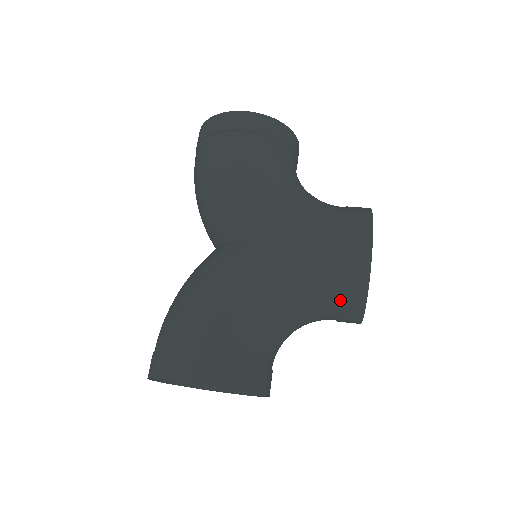
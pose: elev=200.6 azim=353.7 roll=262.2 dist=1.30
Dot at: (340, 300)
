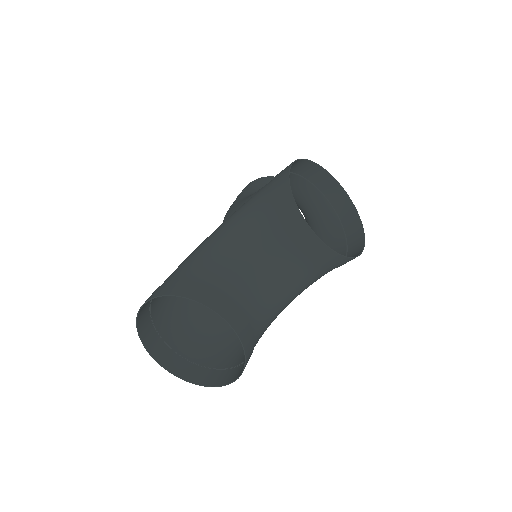
Dot at: (277, 215)
